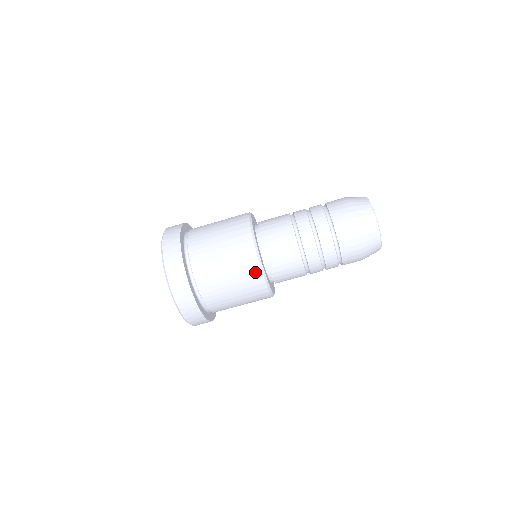
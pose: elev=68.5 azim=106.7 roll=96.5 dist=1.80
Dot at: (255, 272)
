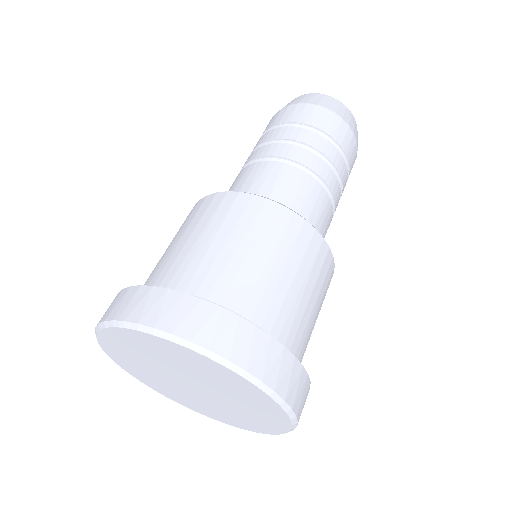
Dot at: (203, 204)
